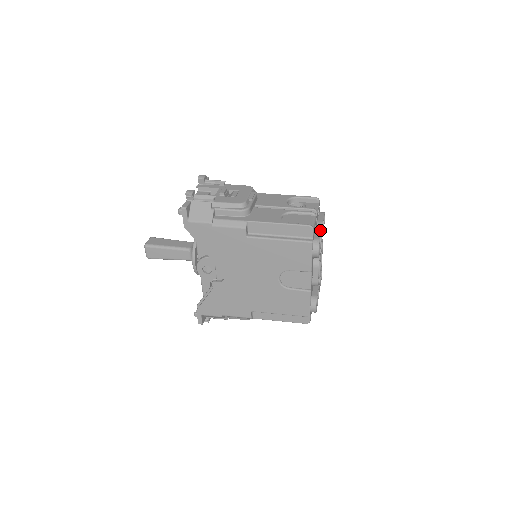
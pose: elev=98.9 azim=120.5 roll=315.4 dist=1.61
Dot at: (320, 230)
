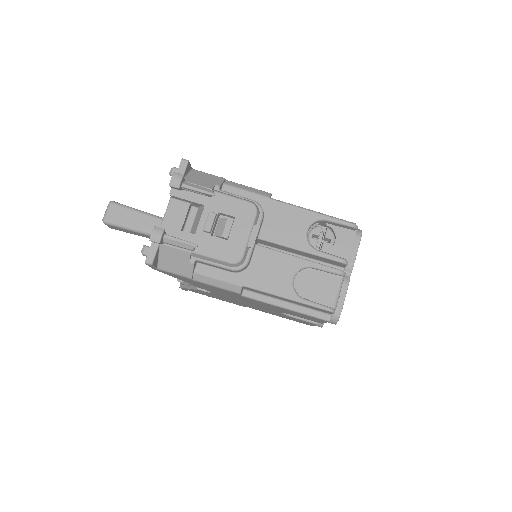
Dot at: (346, 288)
